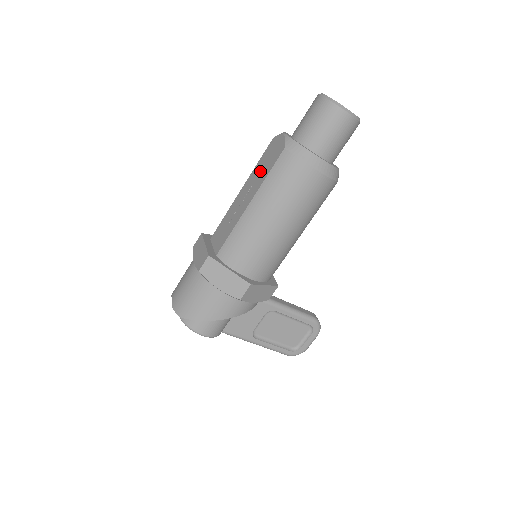
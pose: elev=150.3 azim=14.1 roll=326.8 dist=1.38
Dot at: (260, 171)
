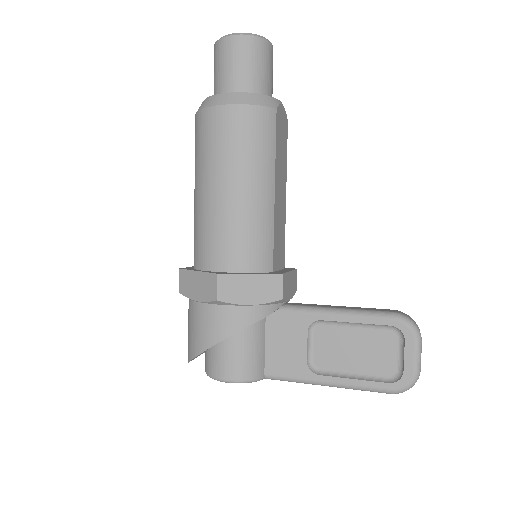
Dot at: occluded
